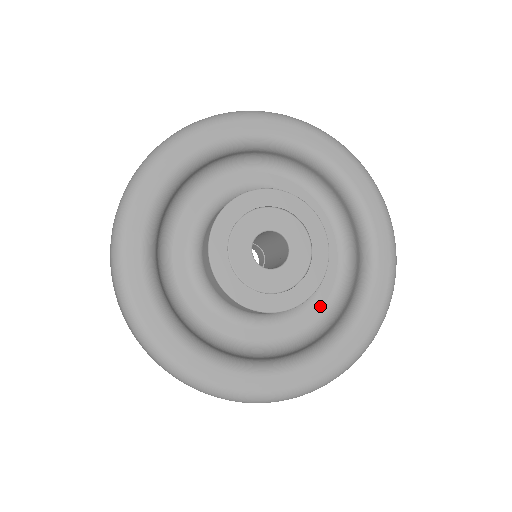
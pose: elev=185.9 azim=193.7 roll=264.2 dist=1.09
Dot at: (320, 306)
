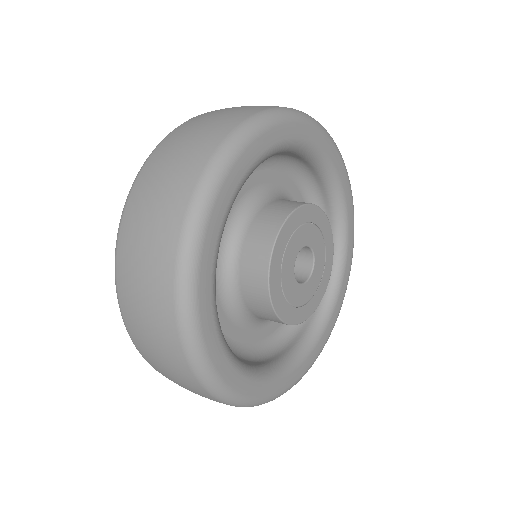
Dot at: occluded
